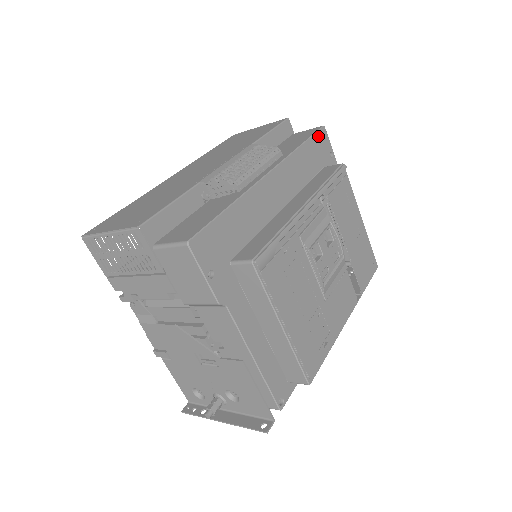
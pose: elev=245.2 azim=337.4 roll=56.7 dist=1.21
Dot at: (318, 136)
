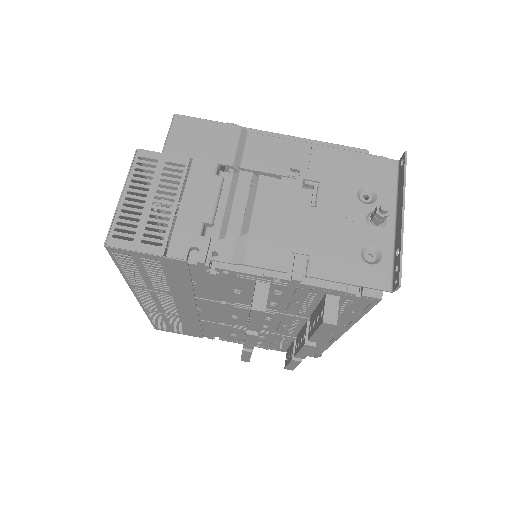
Dot at: occluded
